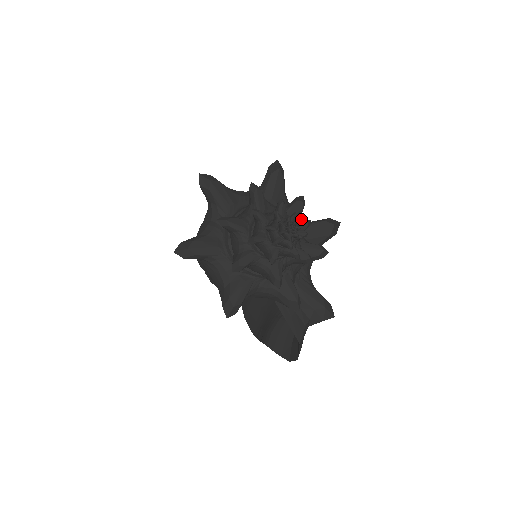
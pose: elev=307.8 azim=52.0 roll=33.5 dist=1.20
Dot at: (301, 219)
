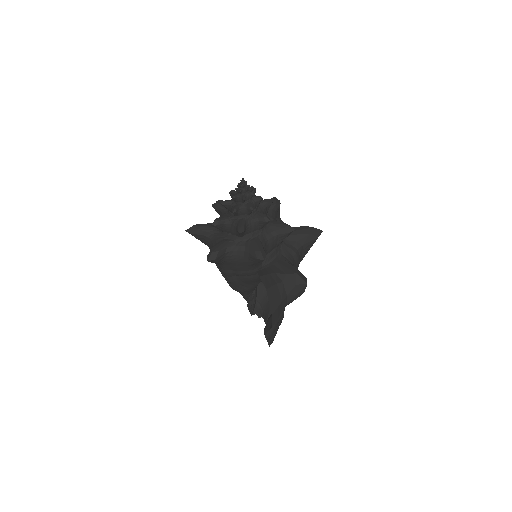
Dot at: occluded
